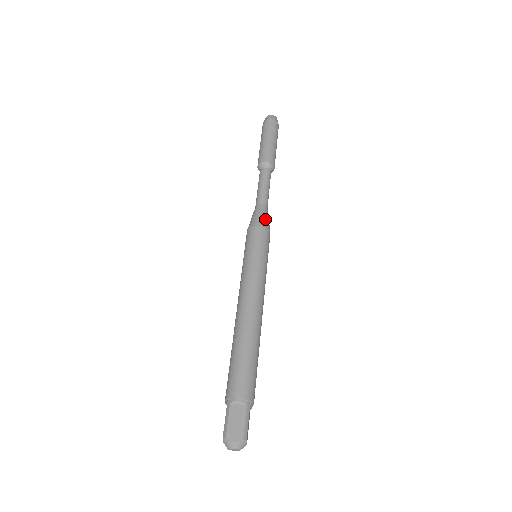
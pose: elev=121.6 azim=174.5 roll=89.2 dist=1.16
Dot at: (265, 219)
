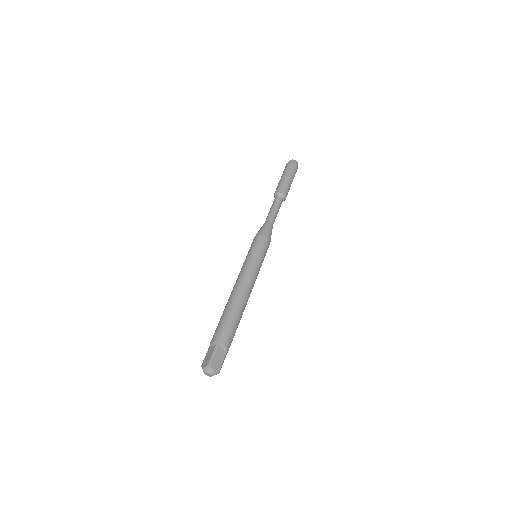
Dot at: (263, 230)
